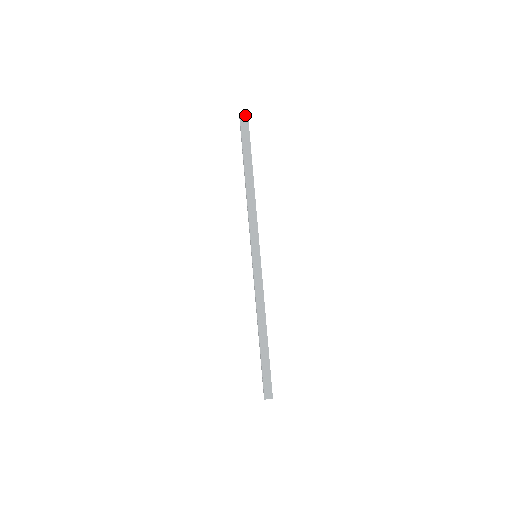
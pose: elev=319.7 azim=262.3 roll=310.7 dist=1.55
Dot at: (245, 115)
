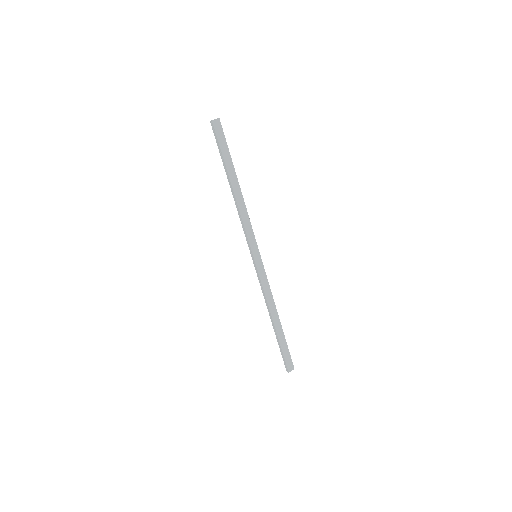
Dot at: (217, 121)
